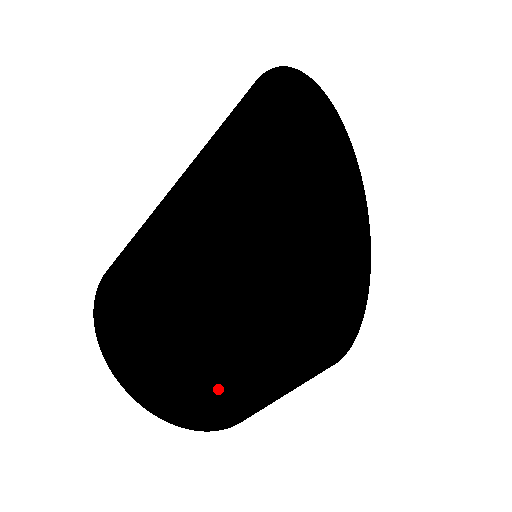
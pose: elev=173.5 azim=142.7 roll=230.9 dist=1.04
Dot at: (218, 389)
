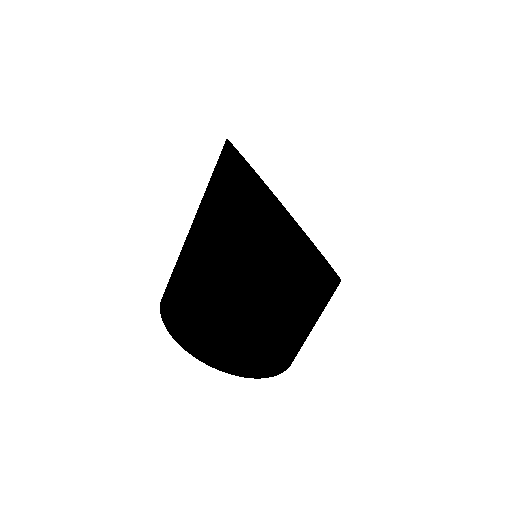
Dot at: occluded
